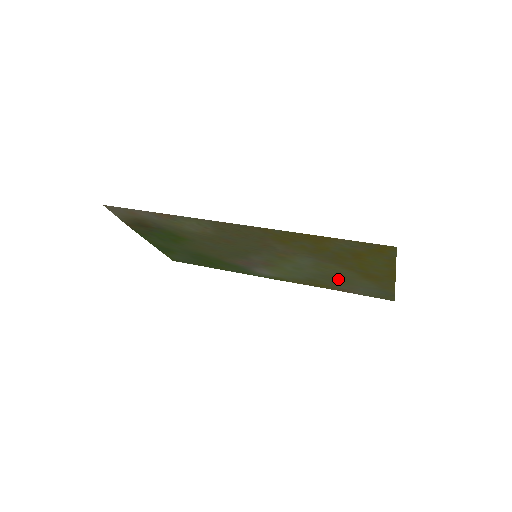
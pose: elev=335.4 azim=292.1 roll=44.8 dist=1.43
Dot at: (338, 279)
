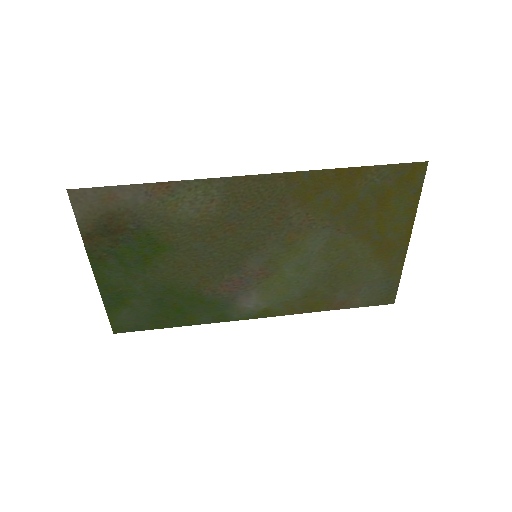
Dot at: (343, 275)
